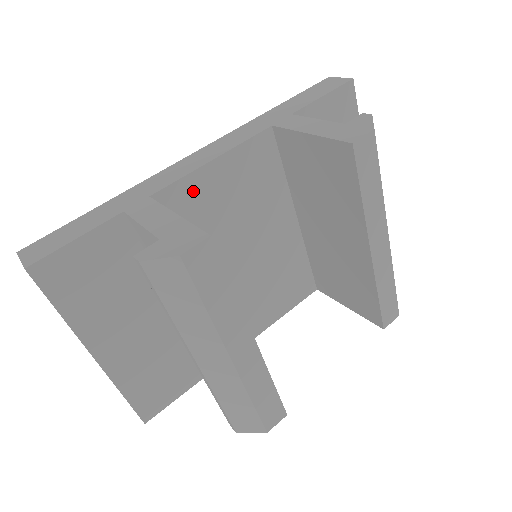
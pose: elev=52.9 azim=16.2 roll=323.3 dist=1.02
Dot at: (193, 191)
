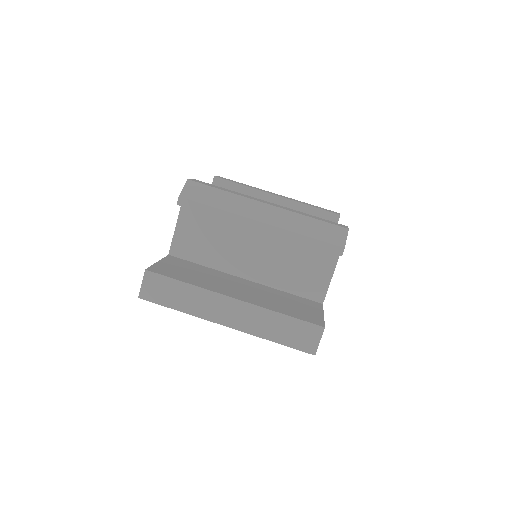
Dot at: occluded
